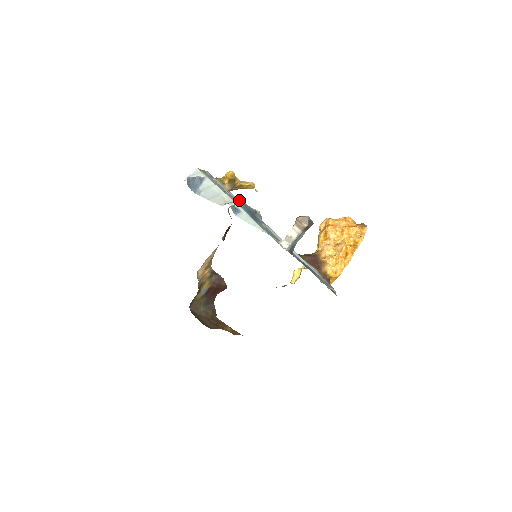
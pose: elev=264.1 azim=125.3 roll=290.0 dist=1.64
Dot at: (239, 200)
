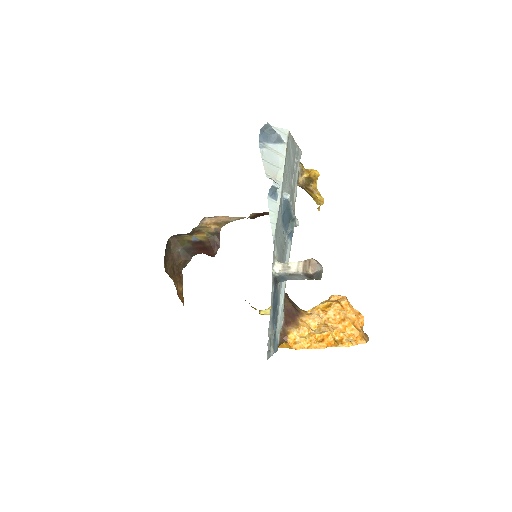
Dot at: occluded
